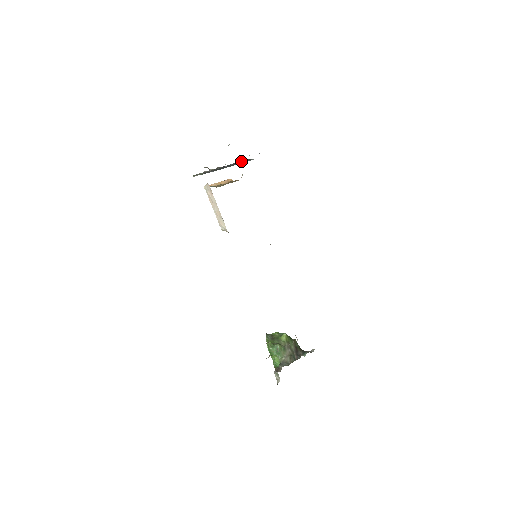
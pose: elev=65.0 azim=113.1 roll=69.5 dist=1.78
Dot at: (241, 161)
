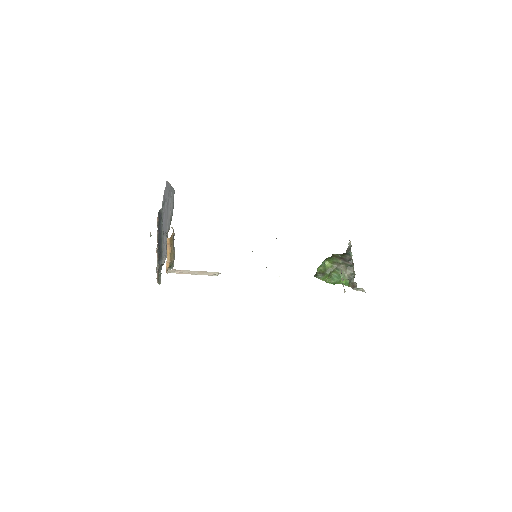
Dot at: (158, 222)
